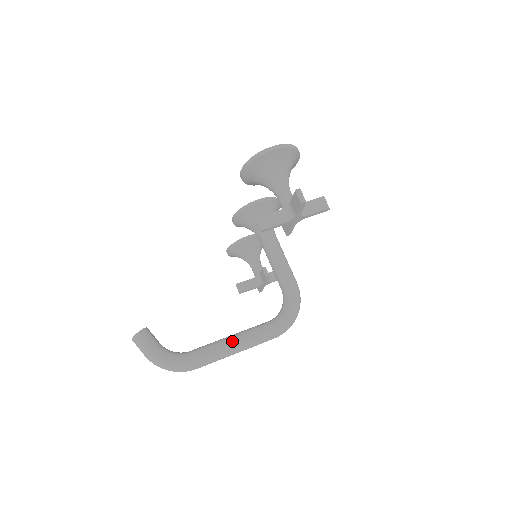
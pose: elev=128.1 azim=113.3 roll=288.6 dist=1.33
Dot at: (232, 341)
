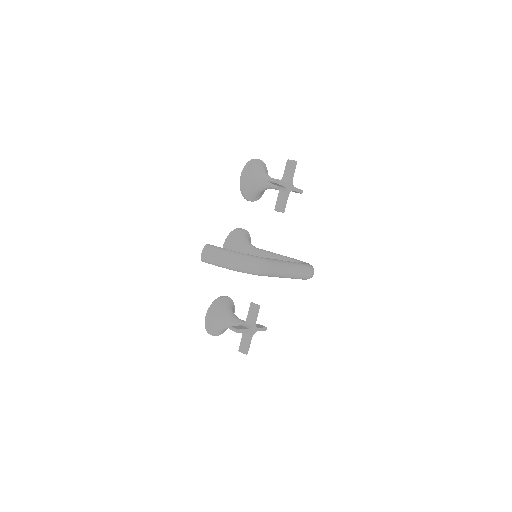
Dot at: occluded
